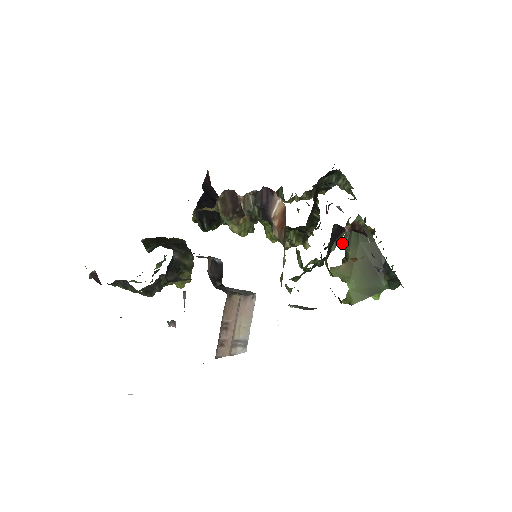
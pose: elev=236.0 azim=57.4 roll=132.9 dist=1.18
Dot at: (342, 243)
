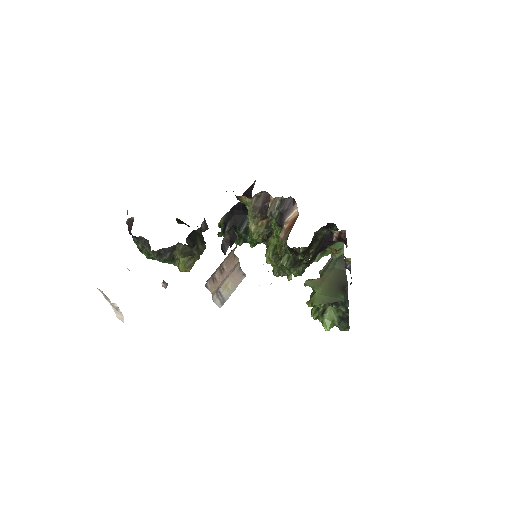
Dot at: (320, 271)
